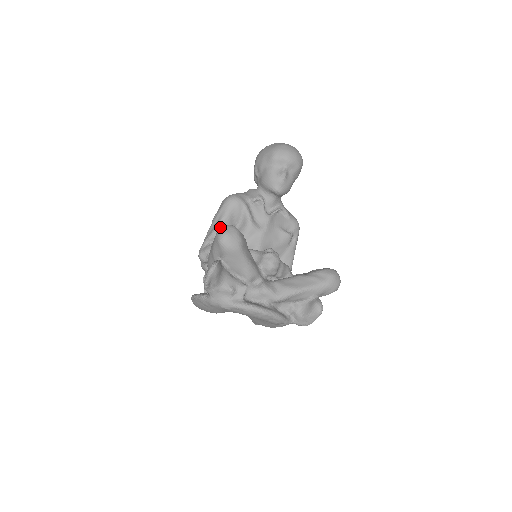
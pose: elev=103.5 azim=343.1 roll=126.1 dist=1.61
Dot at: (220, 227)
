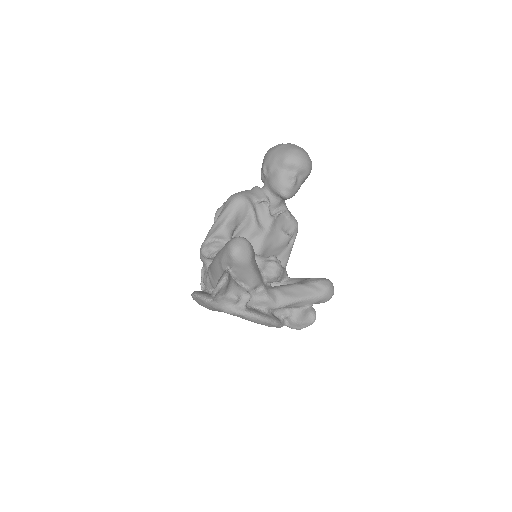
Dot at: (225, 226)
